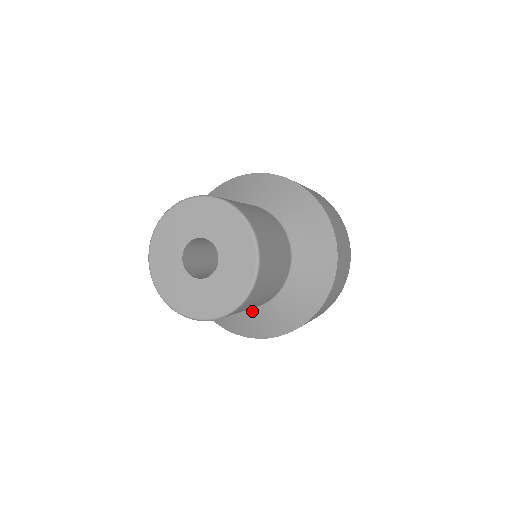
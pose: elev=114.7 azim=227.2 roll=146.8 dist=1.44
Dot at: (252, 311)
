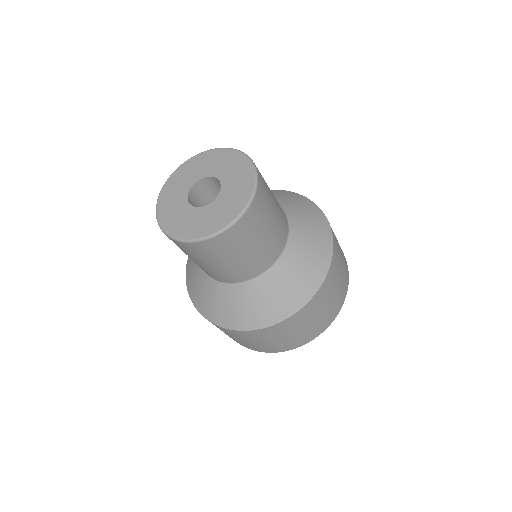
Dot at: (228, 287)
